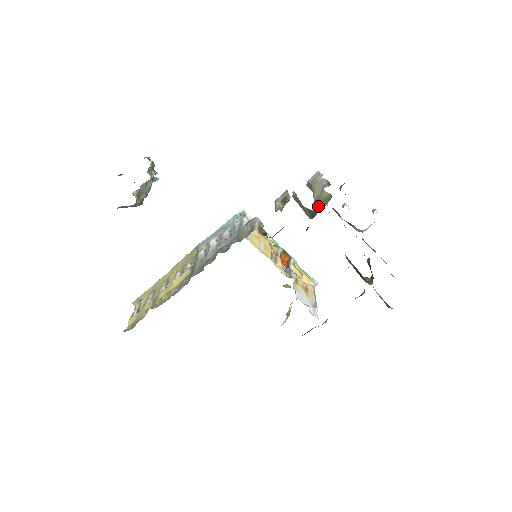
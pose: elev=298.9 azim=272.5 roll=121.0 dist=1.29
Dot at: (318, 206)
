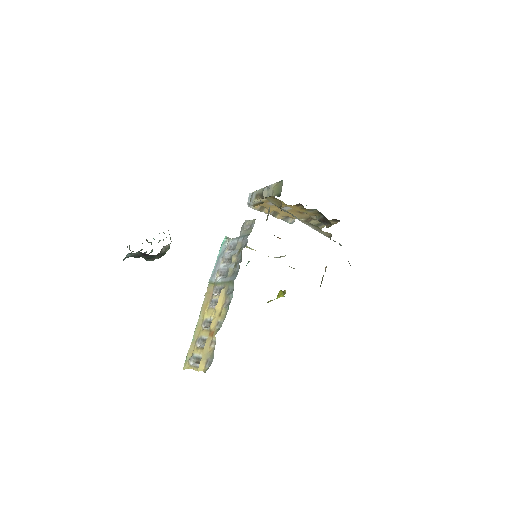
Dot at: (277, 190)
